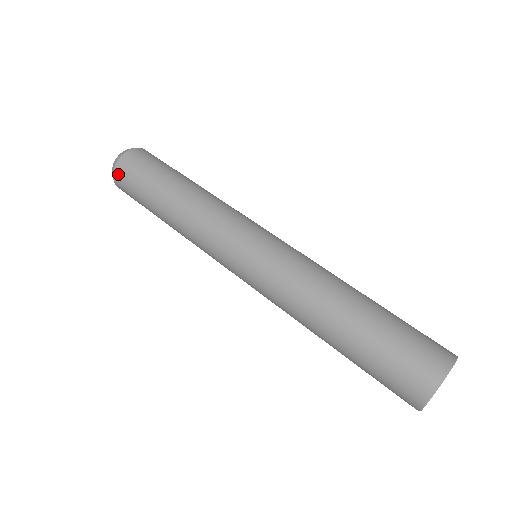
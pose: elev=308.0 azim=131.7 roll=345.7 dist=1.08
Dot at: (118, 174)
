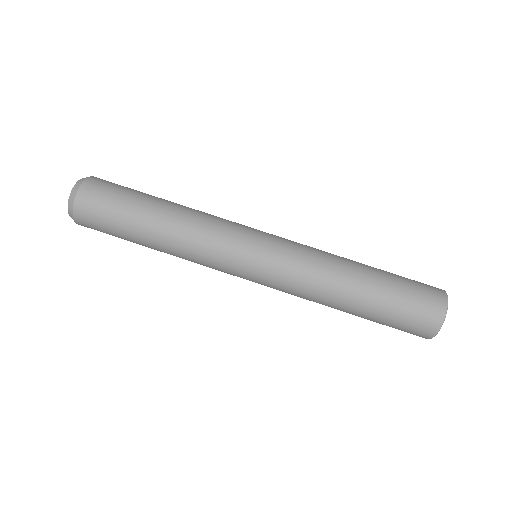
Dot at: (83, 225)
